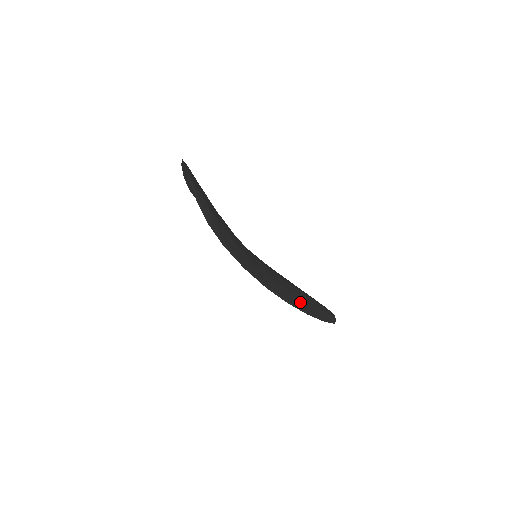
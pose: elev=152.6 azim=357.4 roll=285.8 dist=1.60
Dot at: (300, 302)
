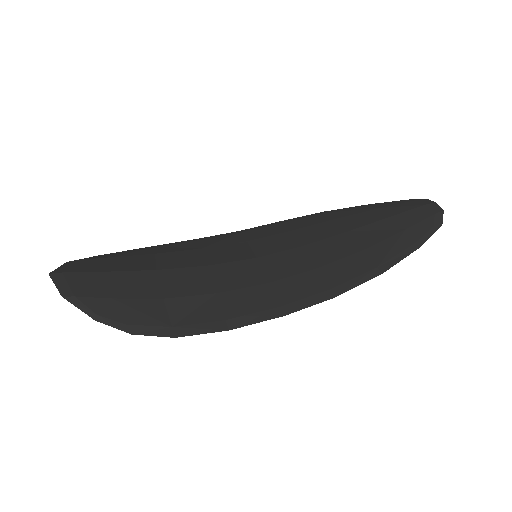
Dot at: (359, 262)
